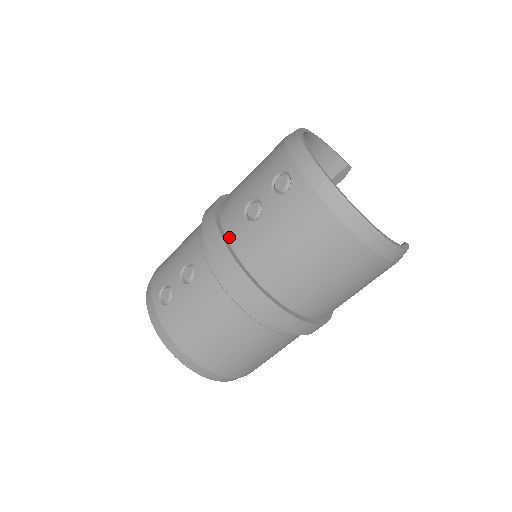
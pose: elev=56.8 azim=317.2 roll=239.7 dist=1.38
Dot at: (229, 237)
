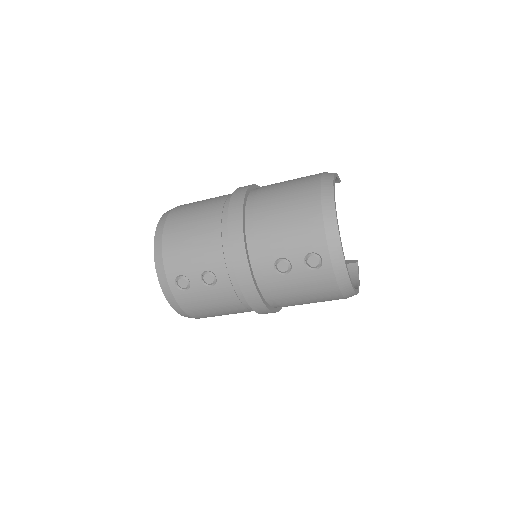
Dot at: (256, 273)
